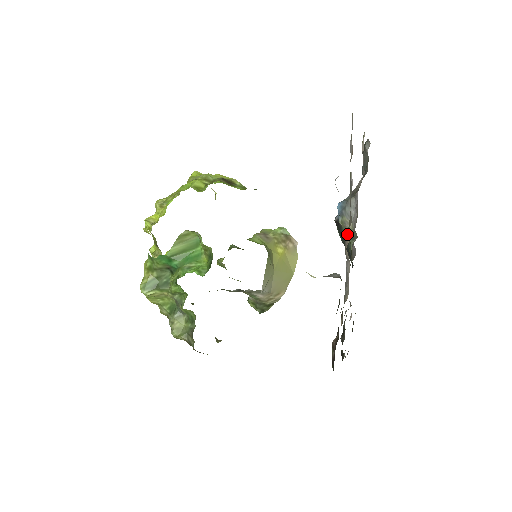
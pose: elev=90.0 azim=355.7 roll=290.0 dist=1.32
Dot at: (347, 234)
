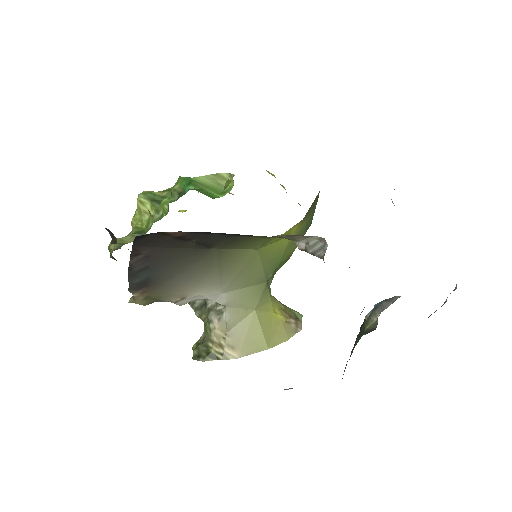
Dot at: occluded
